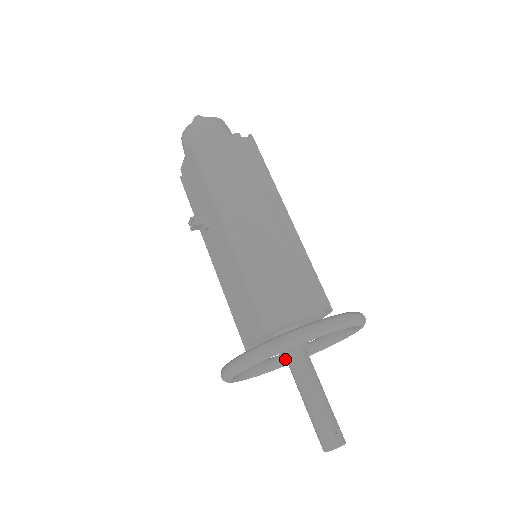
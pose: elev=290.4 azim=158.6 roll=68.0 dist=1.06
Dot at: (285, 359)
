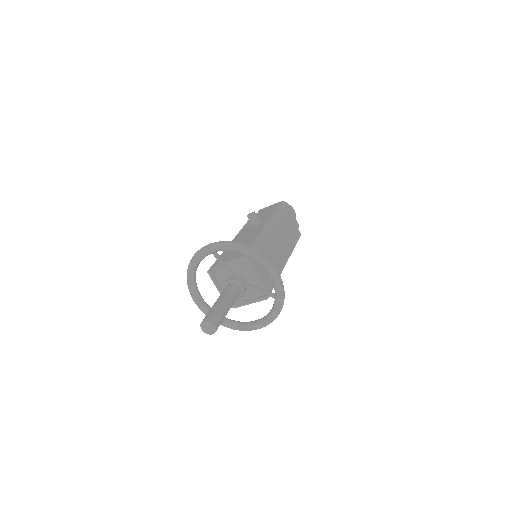
Dot at: (209, 307)
